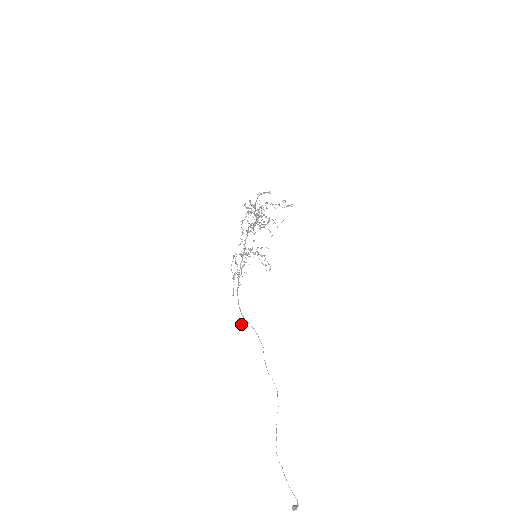
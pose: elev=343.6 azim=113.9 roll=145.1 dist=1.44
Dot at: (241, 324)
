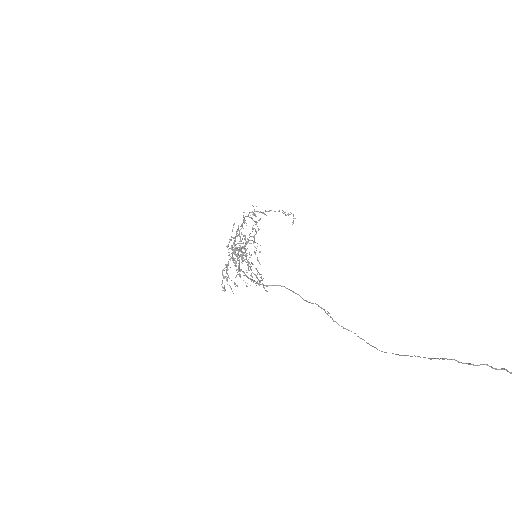
Dot at: occluded
